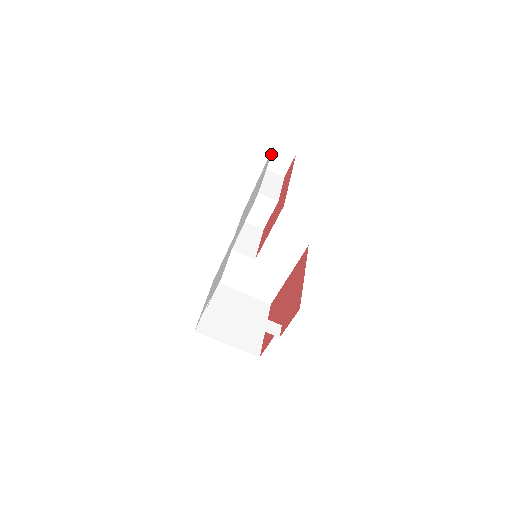
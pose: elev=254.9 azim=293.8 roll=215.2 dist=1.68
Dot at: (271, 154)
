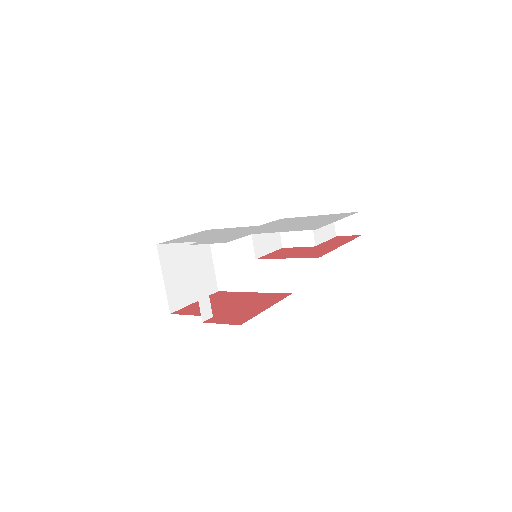
Dot at: occluded
